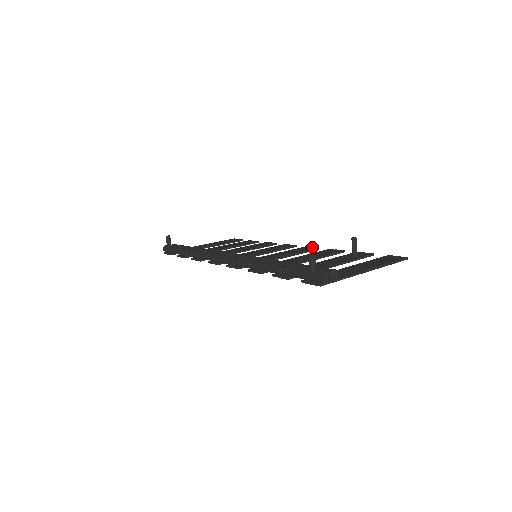
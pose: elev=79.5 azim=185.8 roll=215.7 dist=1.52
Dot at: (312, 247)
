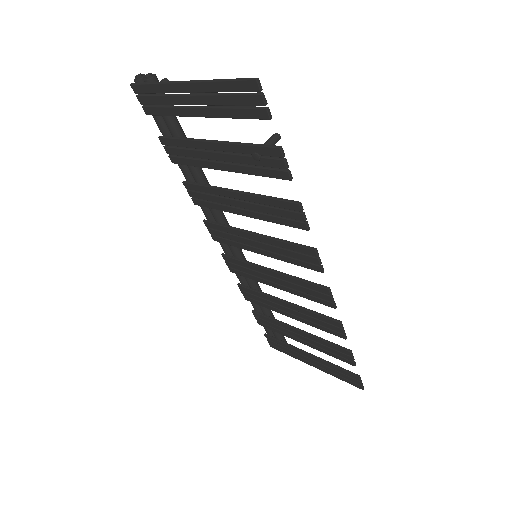
Dot at: (316, 255)
